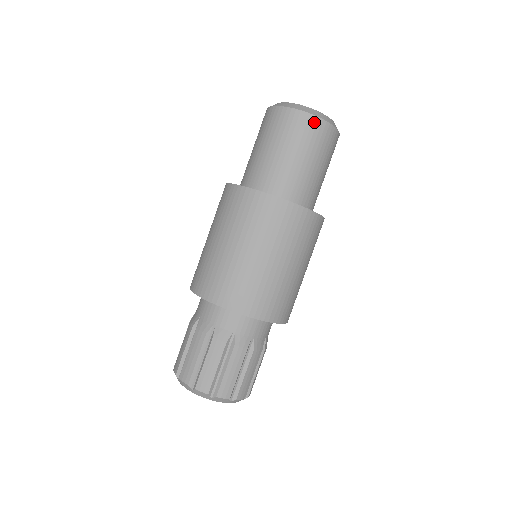
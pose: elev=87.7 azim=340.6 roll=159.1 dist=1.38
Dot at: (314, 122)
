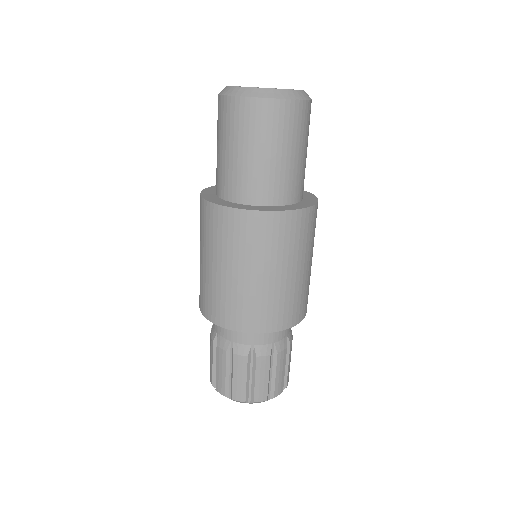
Dot at: (247, 105)
